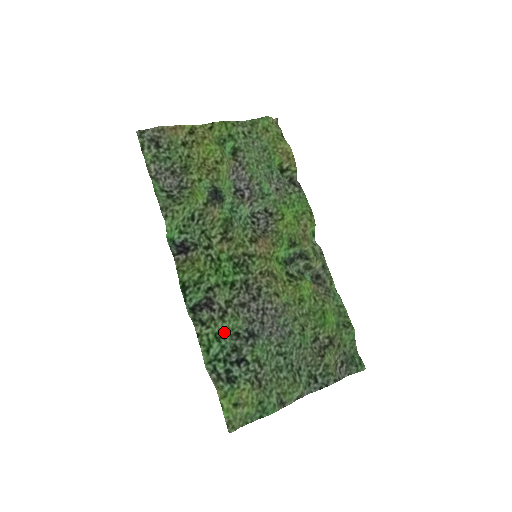
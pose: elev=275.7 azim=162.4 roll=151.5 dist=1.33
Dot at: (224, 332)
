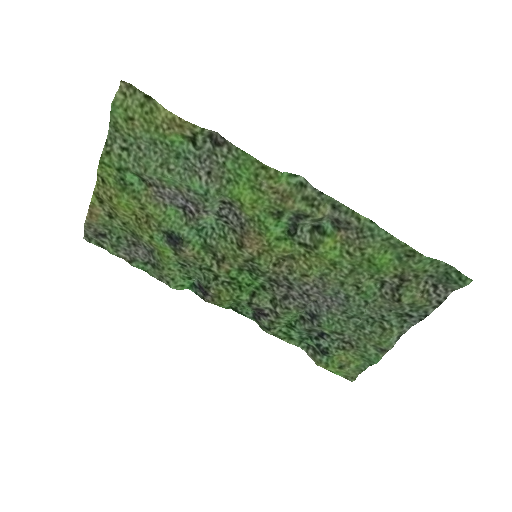
Dot at: (291, 321)
